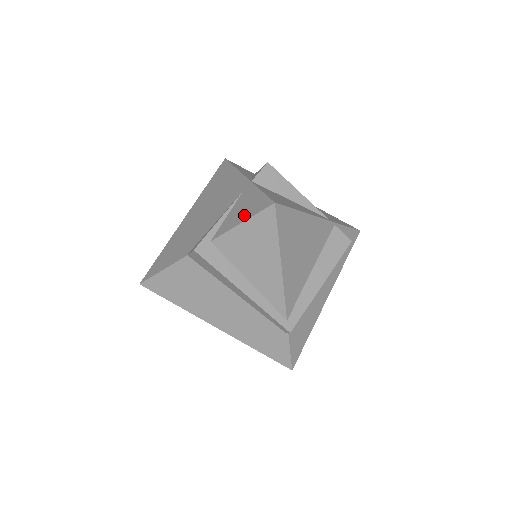
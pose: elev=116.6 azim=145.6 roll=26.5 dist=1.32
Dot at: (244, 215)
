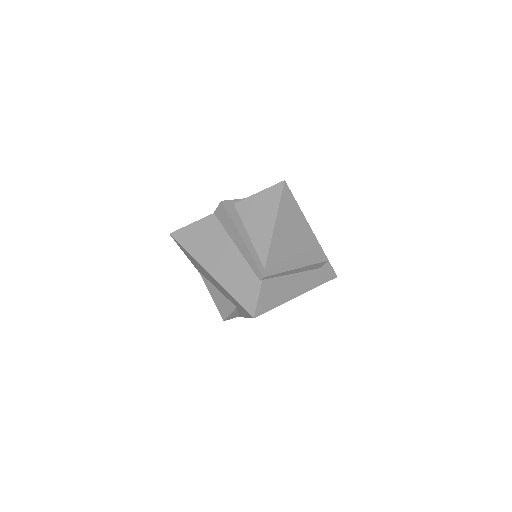
Dot at: occluded
